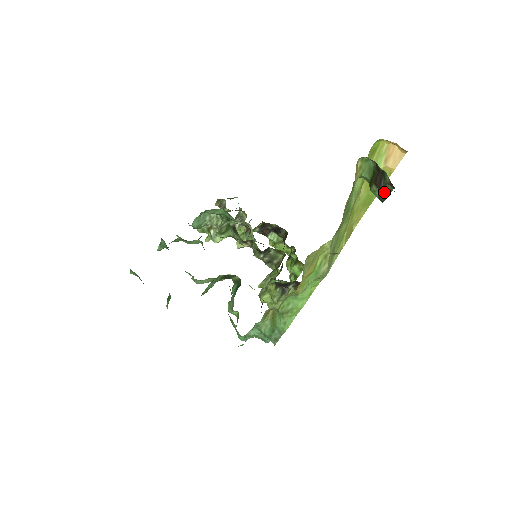
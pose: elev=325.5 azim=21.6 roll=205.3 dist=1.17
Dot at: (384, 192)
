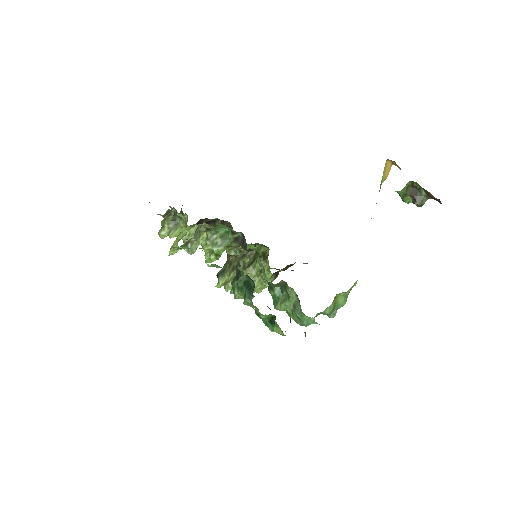
Dot at: (421, 201)
